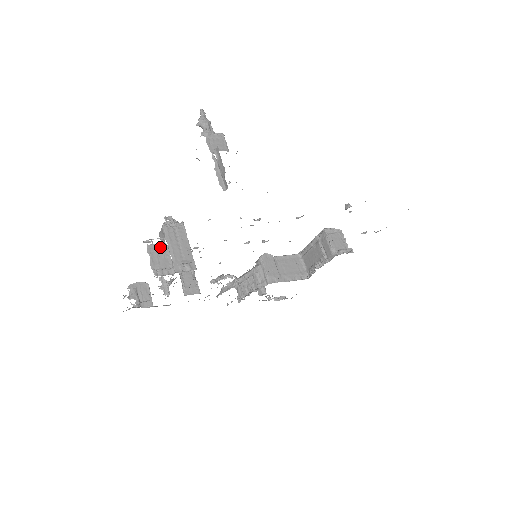
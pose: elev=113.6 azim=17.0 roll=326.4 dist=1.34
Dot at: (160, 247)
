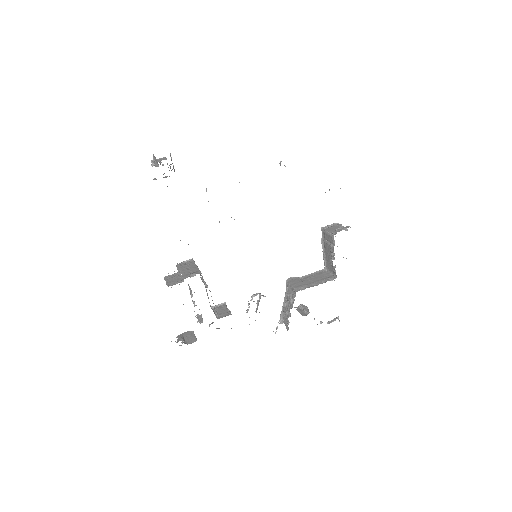
Dot at: (174, 275)
